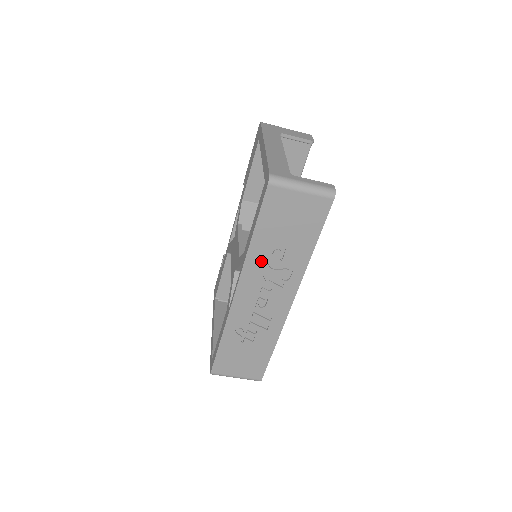
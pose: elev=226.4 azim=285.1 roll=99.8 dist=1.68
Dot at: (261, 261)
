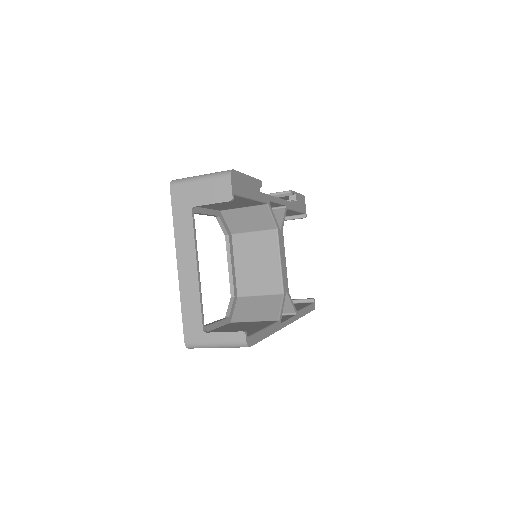
Dot at: occluded
